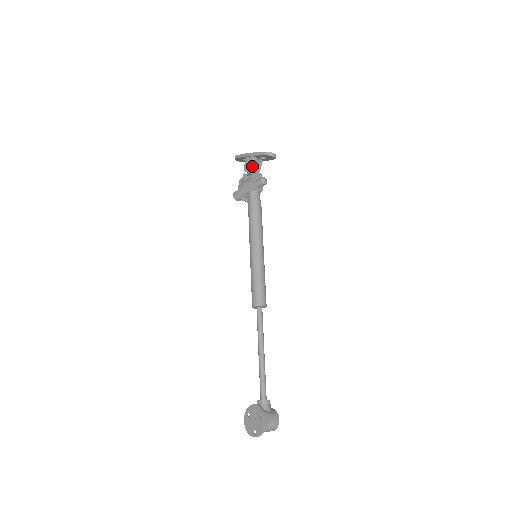
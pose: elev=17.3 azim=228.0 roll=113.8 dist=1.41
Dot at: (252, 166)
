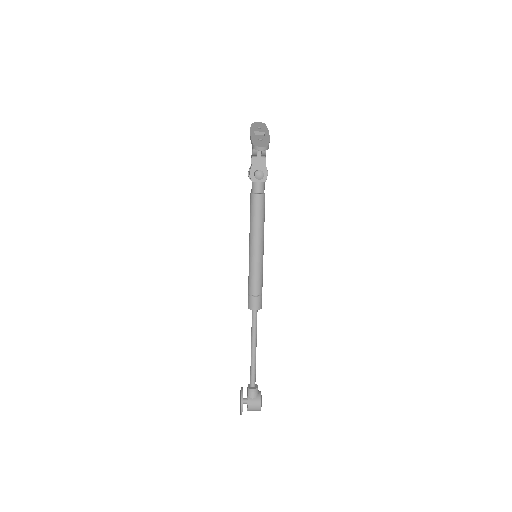
Dot at: (253, 151)
